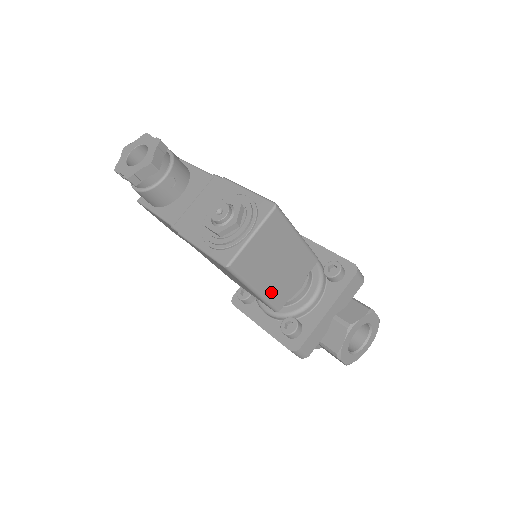
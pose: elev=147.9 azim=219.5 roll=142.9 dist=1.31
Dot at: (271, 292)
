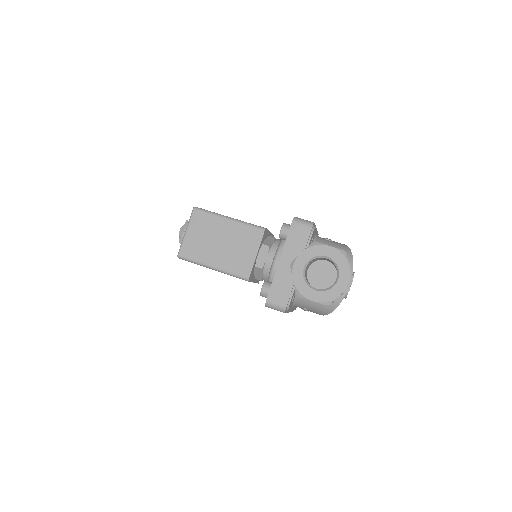
Dot at: (229, 265)
